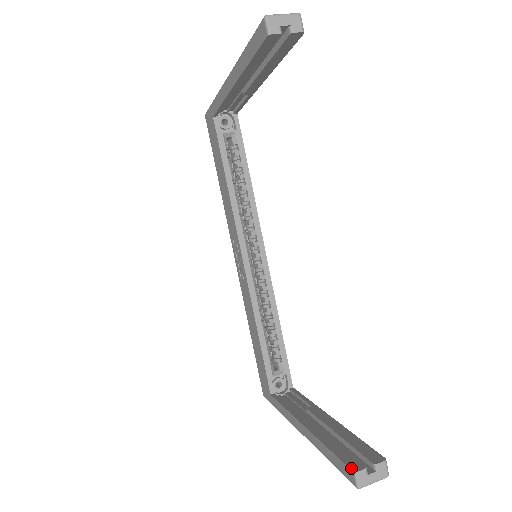
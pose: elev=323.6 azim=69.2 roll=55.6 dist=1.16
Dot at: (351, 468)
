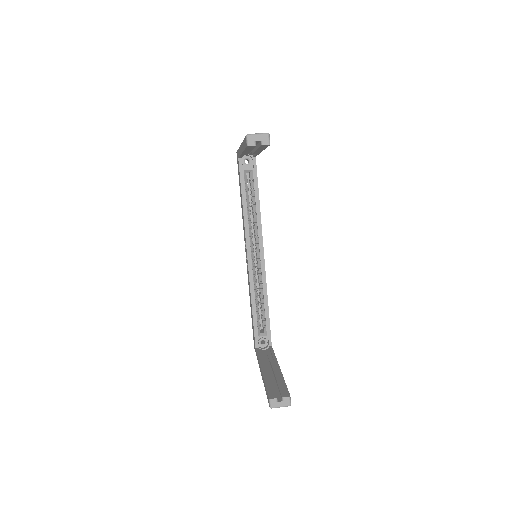
Dot at: (269, 397)
